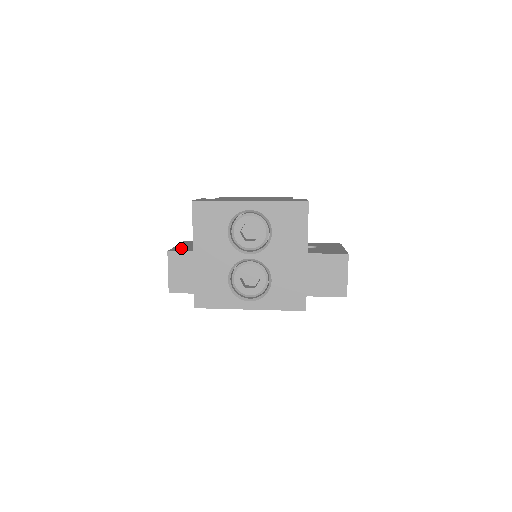
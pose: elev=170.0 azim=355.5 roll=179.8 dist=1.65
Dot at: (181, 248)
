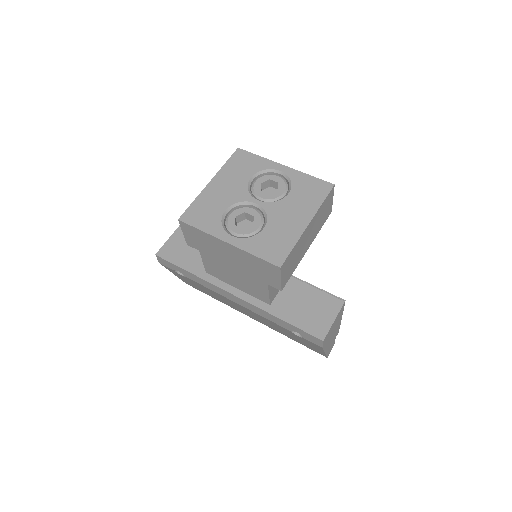
Dot at: occluded
